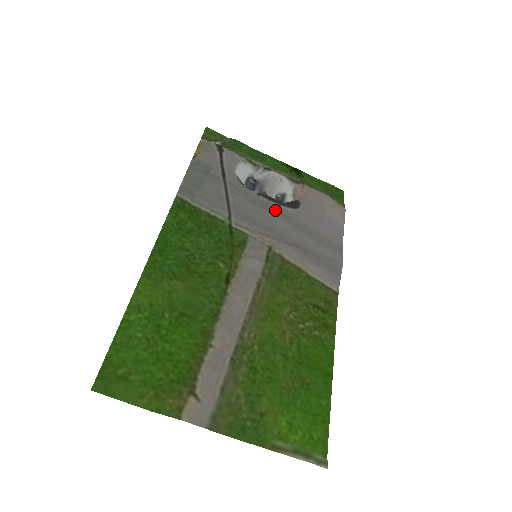
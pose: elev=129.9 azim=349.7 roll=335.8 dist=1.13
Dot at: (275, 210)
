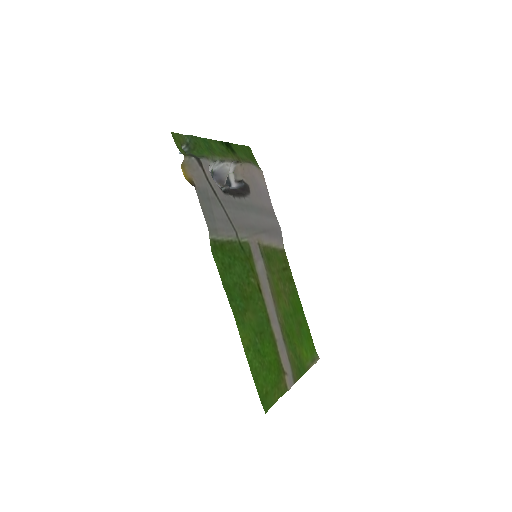
Dot at: (245, 205)
